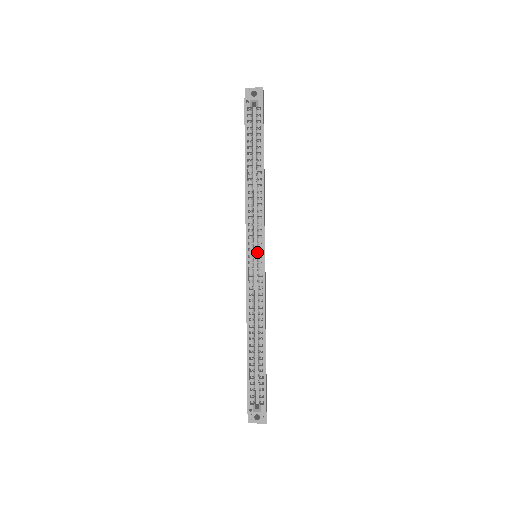
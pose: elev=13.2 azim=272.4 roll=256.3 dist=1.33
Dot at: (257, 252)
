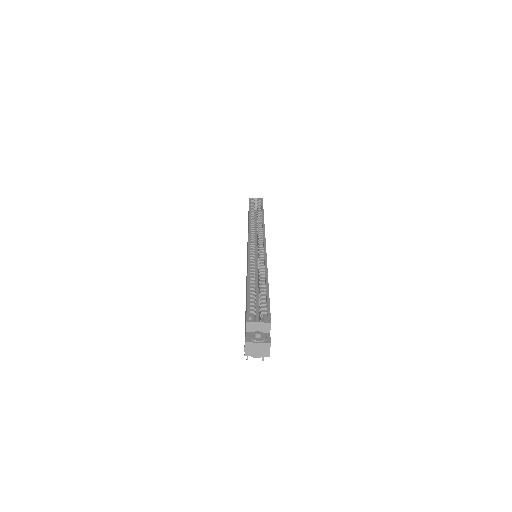
Dot at: (258, 243)
